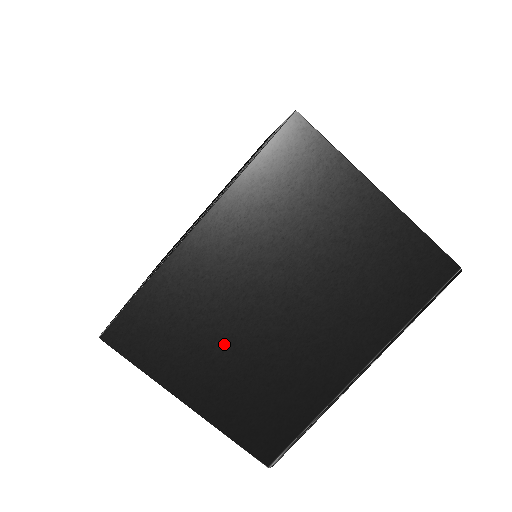
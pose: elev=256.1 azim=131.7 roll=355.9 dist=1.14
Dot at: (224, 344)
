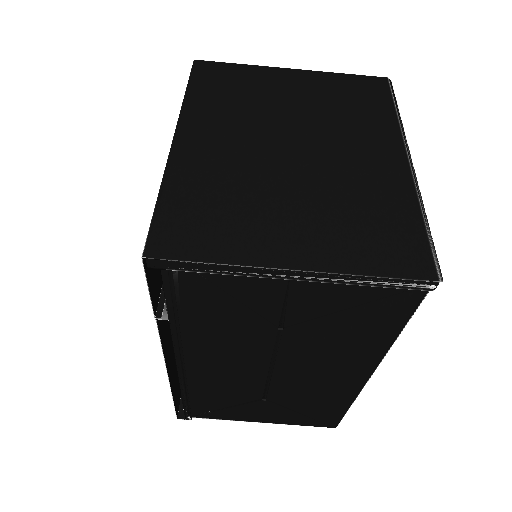
Dot at: (275, 198)
